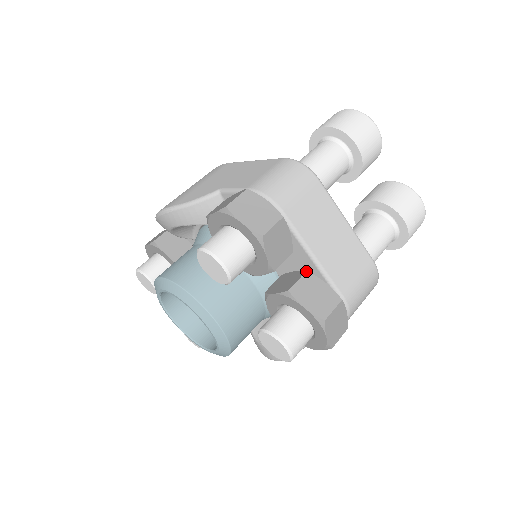
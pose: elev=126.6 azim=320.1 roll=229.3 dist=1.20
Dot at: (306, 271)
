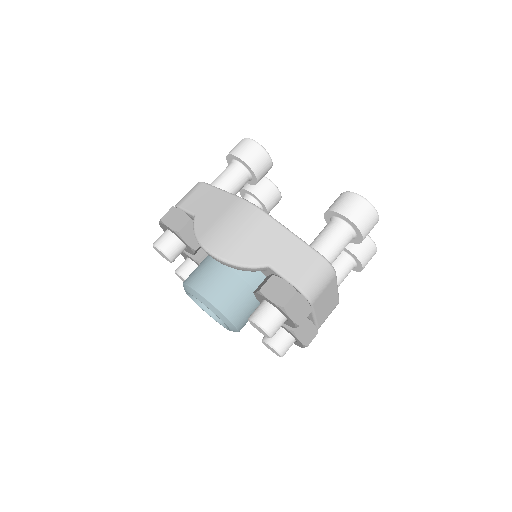
Dot at: occluded
